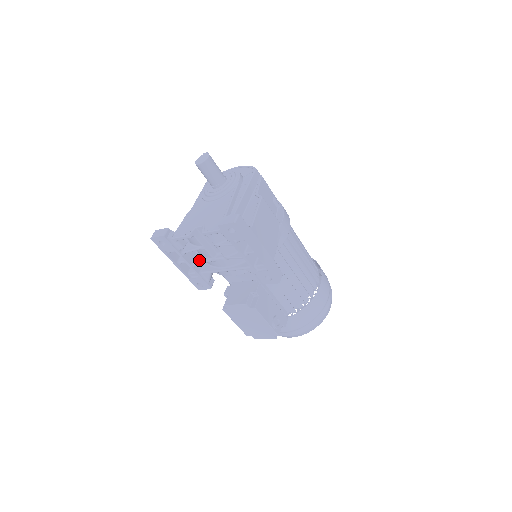
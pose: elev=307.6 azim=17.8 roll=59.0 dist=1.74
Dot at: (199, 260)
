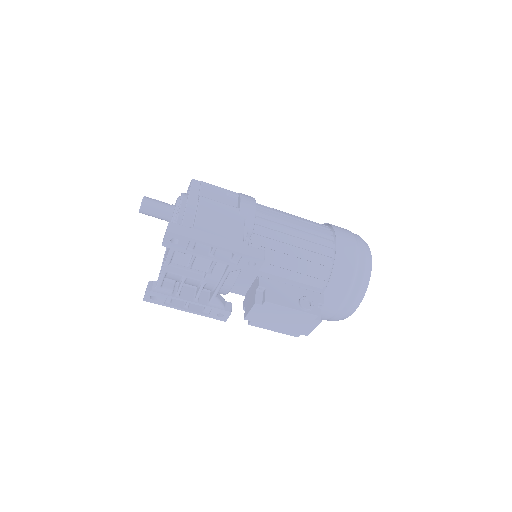
Dot at: (197, 292)
